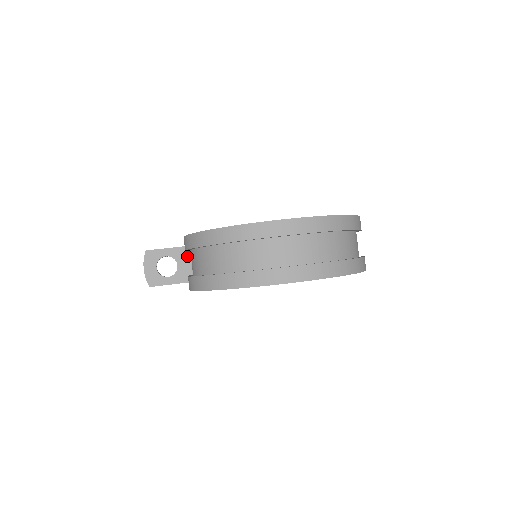
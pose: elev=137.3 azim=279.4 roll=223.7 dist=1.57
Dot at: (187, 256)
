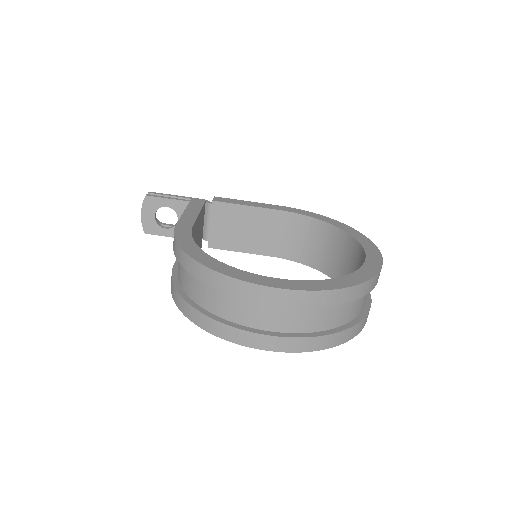
Dot at: occluded
